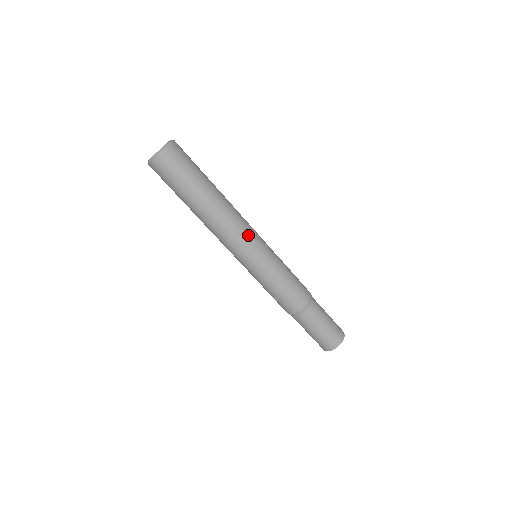
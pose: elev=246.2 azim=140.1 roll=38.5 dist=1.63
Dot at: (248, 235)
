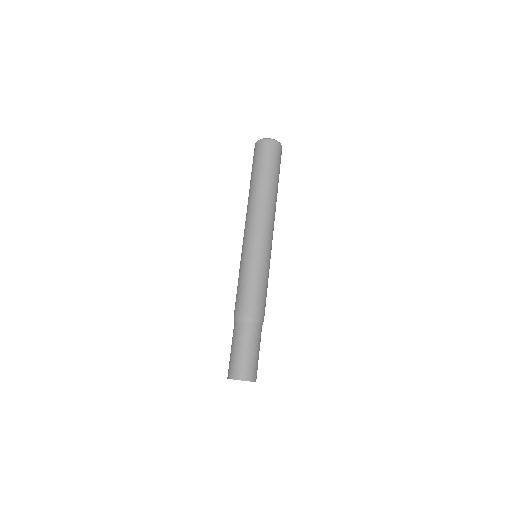
Dot at: (269, 232)
